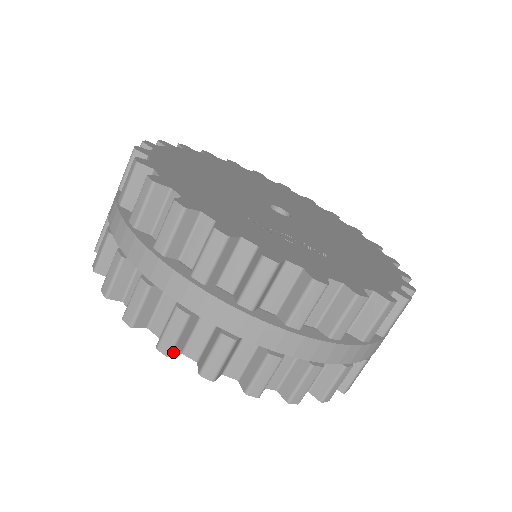
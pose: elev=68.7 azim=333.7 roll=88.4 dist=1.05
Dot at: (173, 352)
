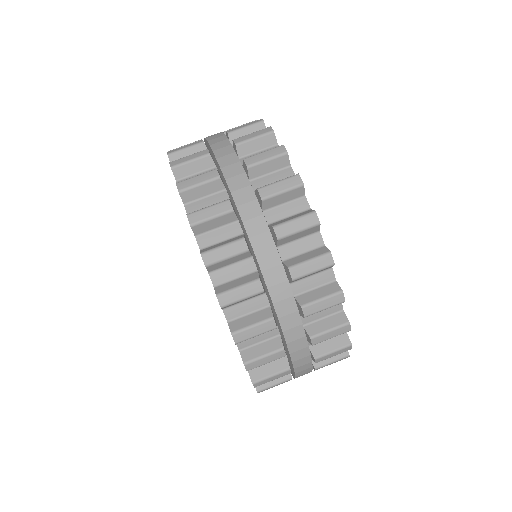
Dot at: (211, 266)
